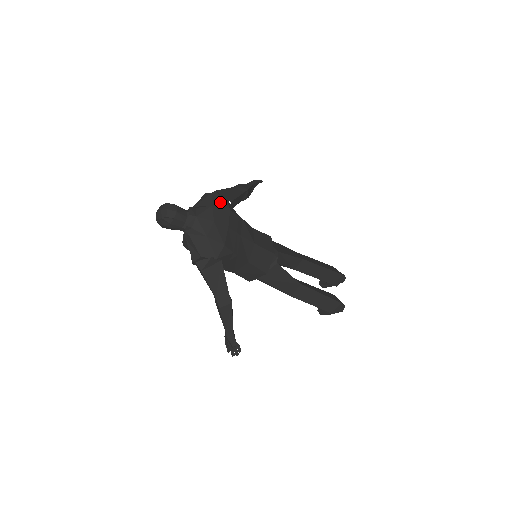
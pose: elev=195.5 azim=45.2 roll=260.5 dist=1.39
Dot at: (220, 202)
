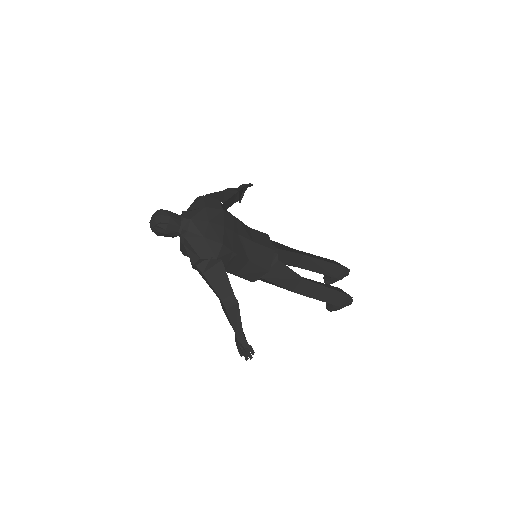
Dot at: (212, 203)
